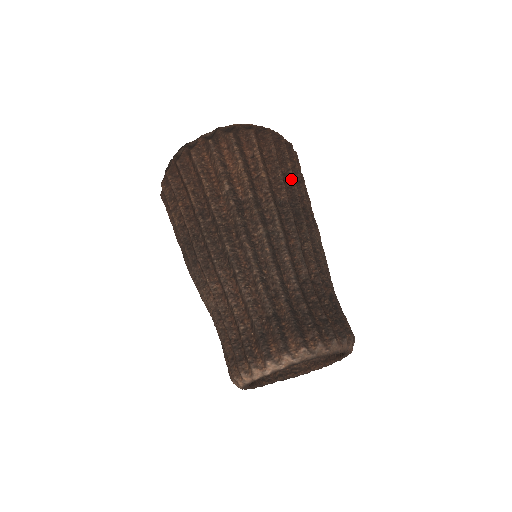
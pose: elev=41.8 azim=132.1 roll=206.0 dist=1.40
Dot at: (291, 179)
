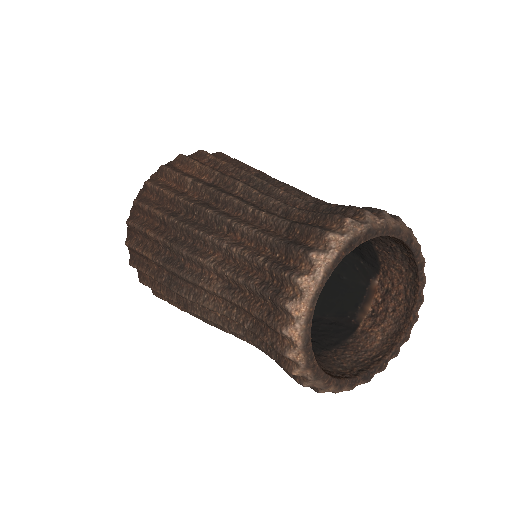
Dot at: occluded
